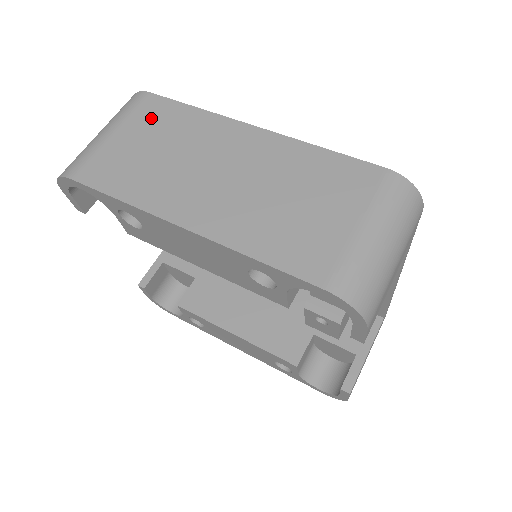
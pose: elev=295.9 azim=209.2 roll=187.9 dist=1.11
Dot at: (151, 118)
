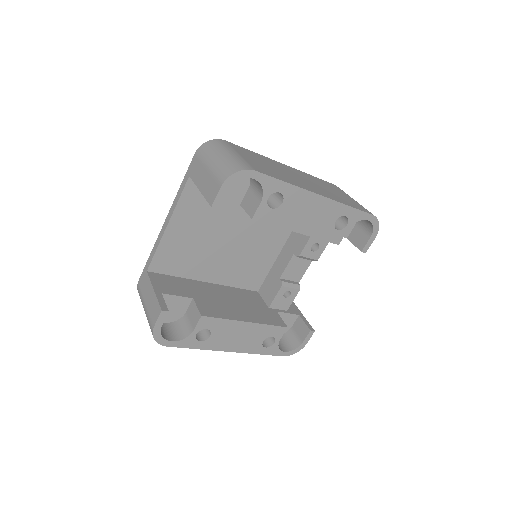
Dot at: (244, 152)
